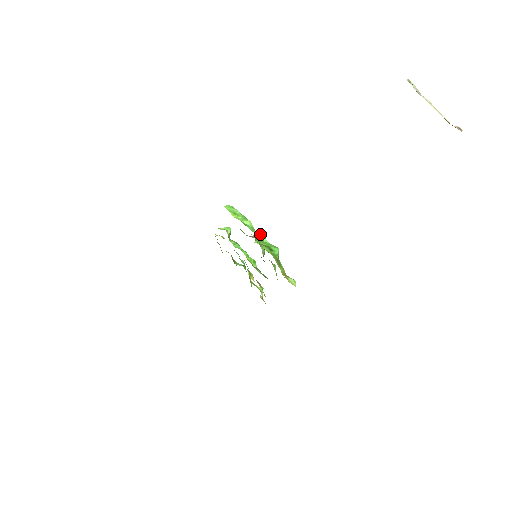
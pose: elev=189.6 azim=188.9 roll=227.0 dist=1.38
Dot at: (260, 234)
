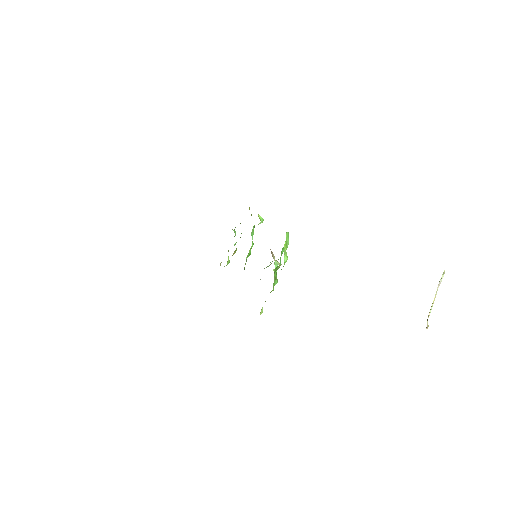
Dot at: occluded
